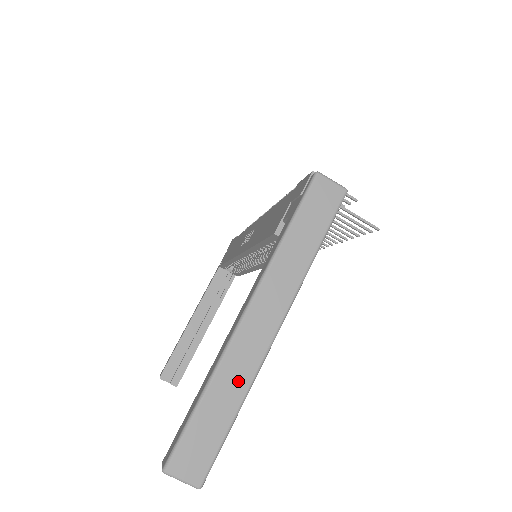
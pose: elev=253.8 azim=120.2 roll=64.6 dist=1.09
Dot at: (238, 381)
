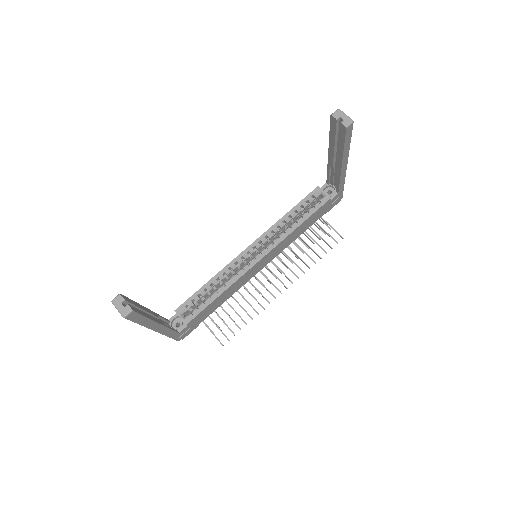
Dot at: occluded
